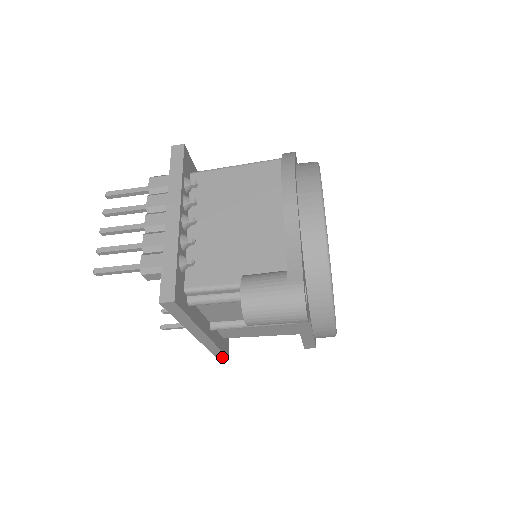
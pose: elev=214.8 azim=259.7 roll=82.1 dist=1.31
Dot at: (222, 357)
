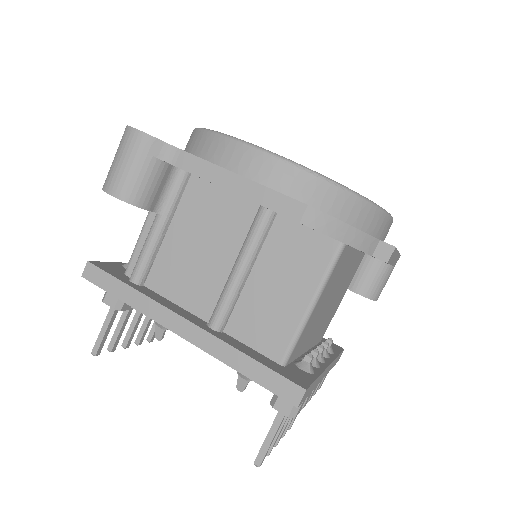
Dot at: (295, 394)
